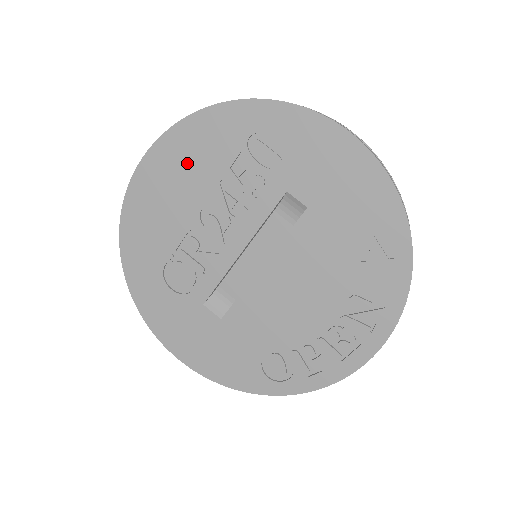
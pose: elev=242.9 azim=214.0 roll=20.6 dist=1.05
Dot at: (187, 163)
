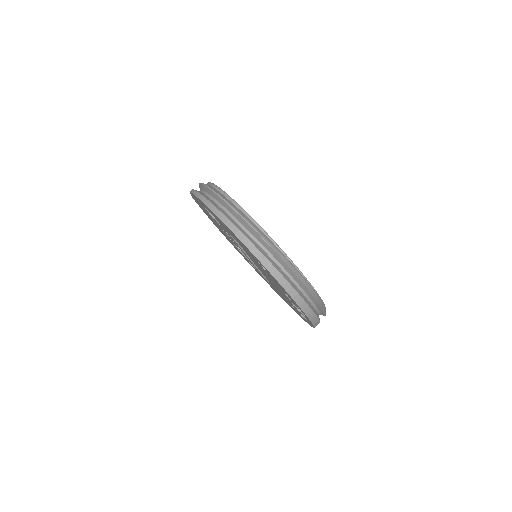
Dot at: (208, 215)
